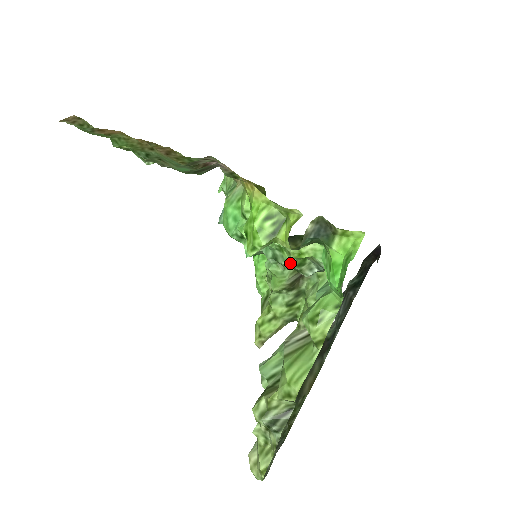
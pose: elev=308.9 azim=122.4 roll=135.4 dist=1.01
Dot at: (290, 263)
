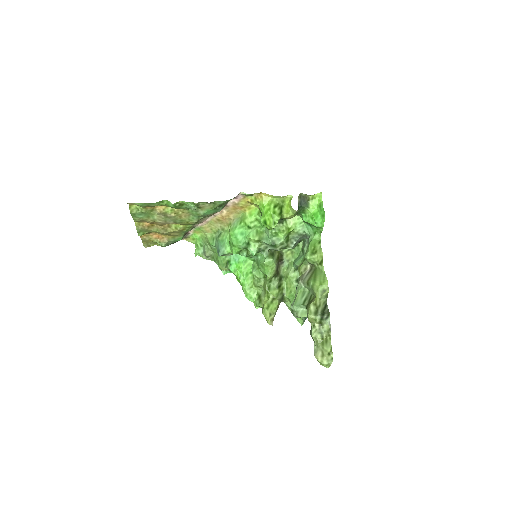
Dot at: (283, 240)
